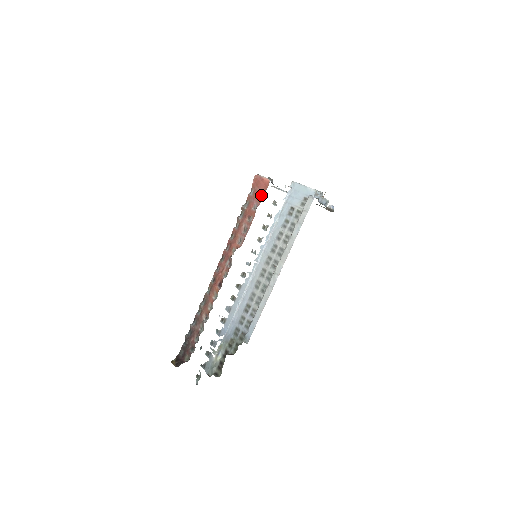
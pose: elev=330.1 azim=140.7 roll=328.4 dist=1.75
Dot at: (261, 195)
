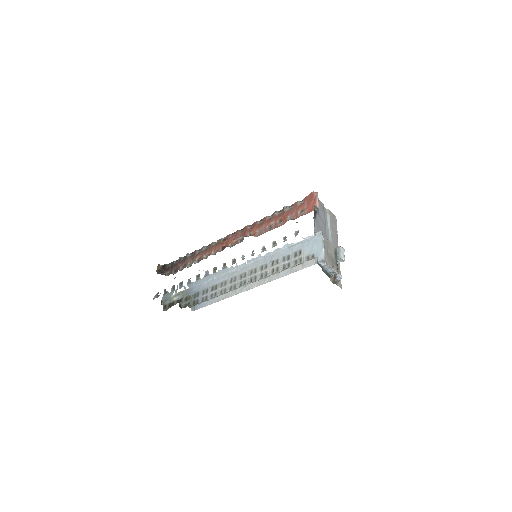
Dot at: (302, 213)
